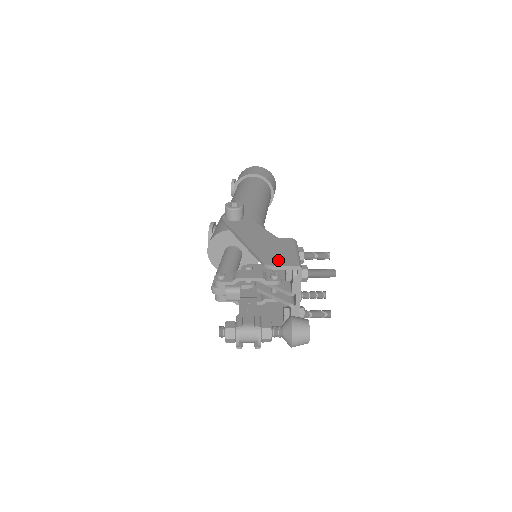
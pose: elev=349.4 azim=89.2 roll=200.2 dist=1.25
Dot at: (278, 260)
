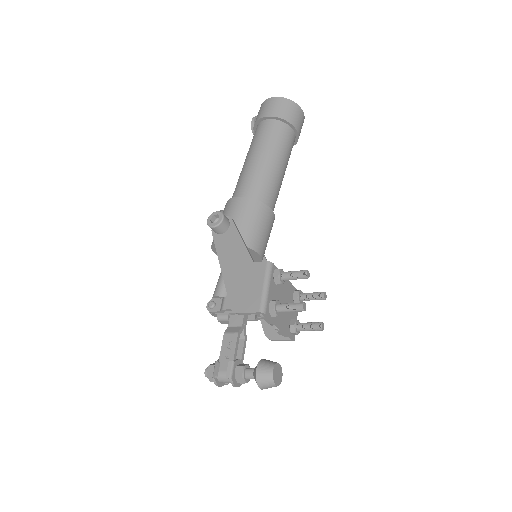
Dot at: (244, 303)
